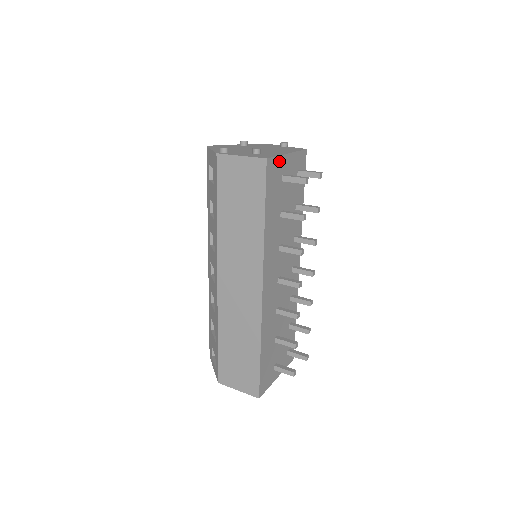
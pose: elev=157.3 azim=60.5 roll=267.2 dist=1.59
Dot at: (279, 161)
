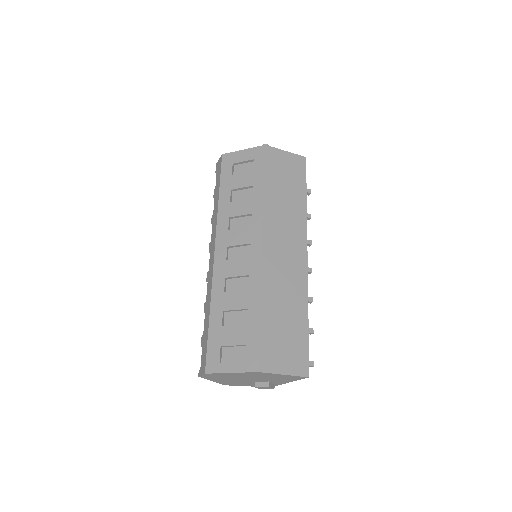
Dot at: occluded
